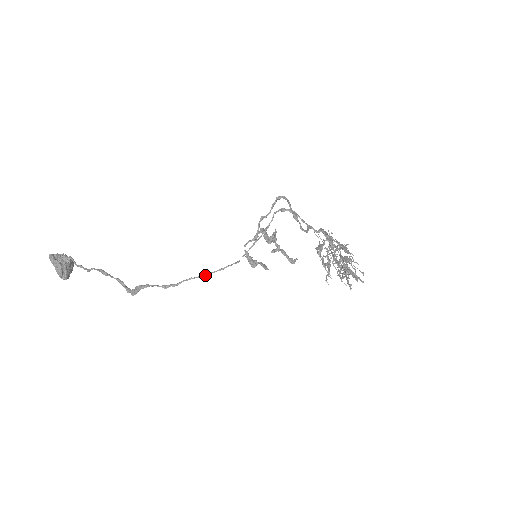
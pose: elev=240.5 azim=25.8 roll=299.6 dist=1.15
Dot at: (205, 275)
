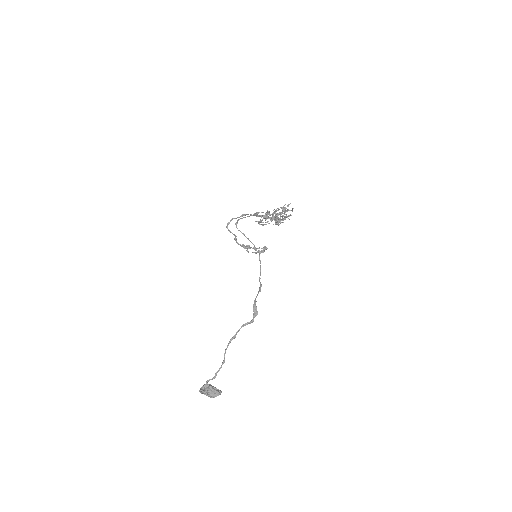
Dot at: (260, 270)
